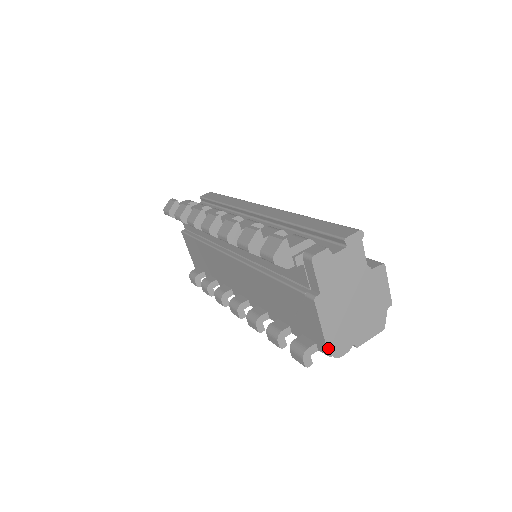
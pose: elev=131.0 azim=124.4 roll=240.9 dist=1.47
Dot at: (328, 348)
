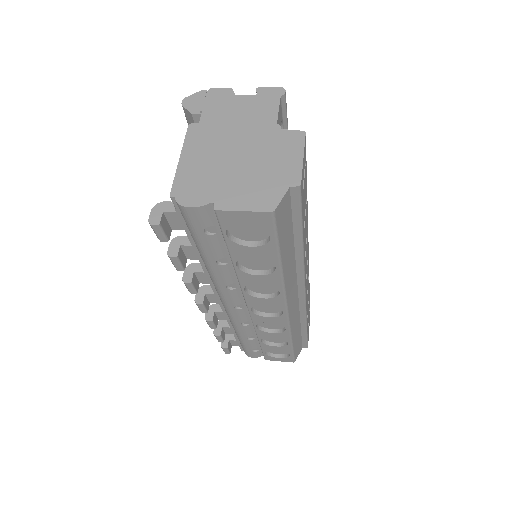
Dot at: (175, 185)
